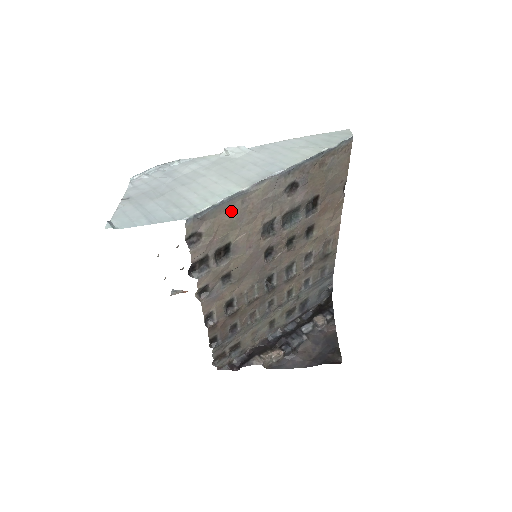
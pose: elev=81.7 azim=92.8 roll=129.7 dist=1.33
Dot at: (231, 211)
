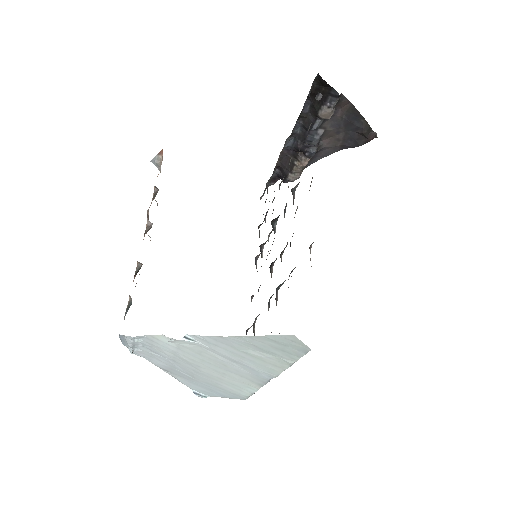
Dot at: occluded
